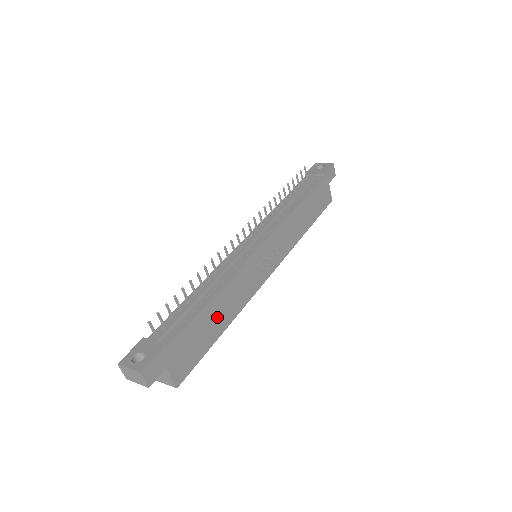
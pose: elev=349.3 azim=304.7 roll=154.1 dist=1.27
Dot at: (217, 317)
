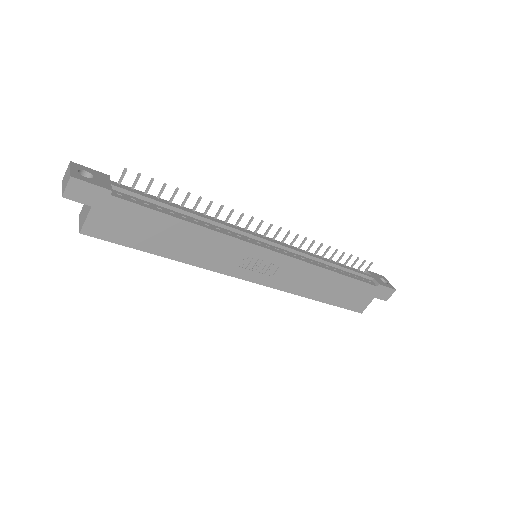
Dot at: (171, 239)
